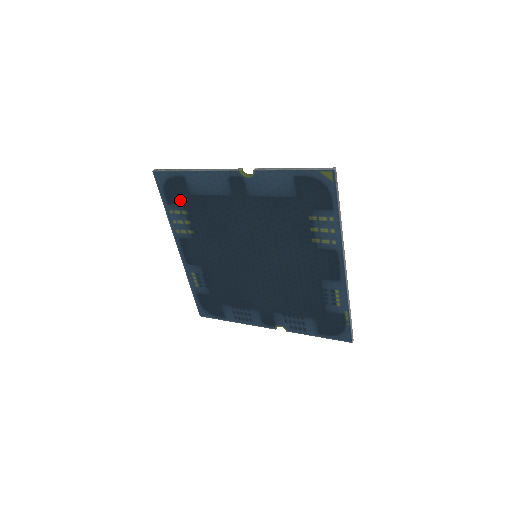
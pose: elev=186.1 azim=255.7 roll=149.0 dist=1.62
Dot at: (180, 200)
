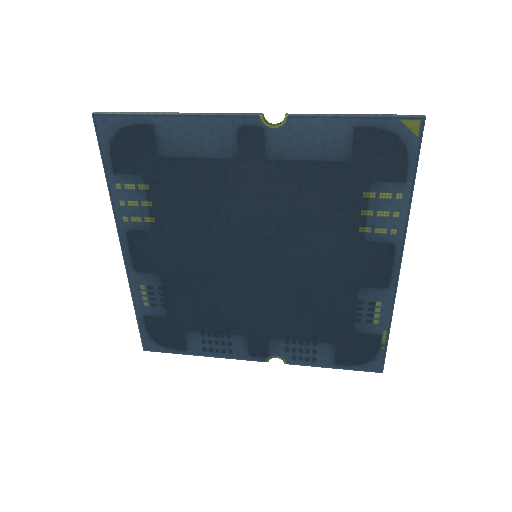
Dot at: (139, 166)
